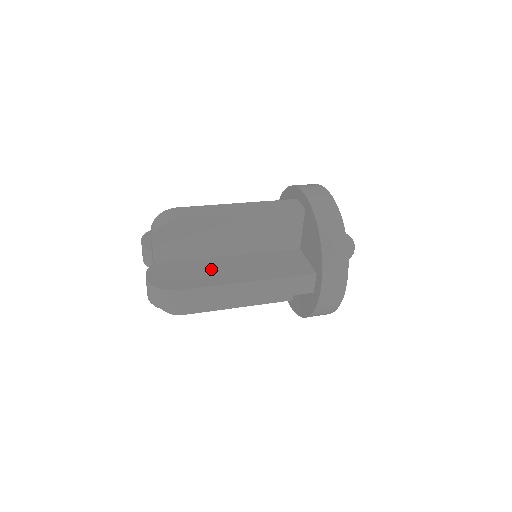
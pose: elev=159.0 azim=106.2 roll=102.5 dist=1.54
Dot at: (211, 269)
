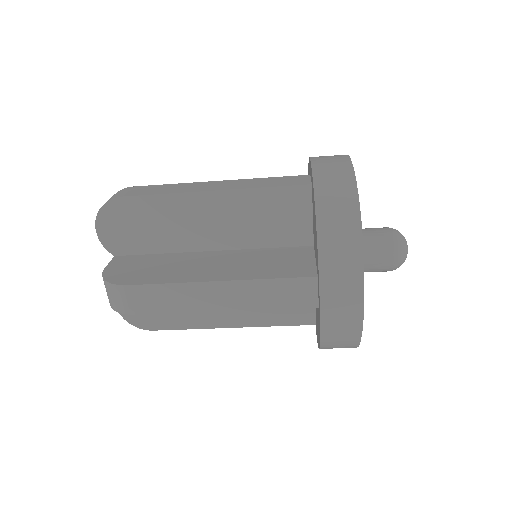
Dot at: occluded
